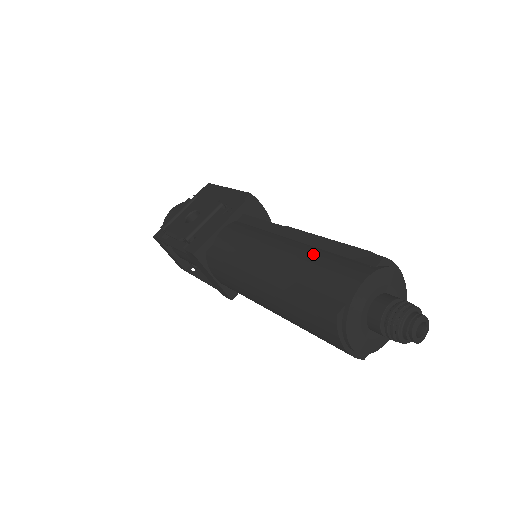
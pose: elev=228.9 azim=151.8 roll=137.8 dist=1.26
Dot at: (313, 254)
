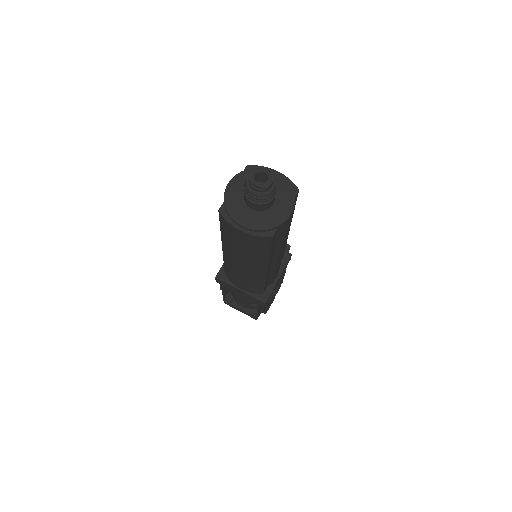
Dot at: occluded
